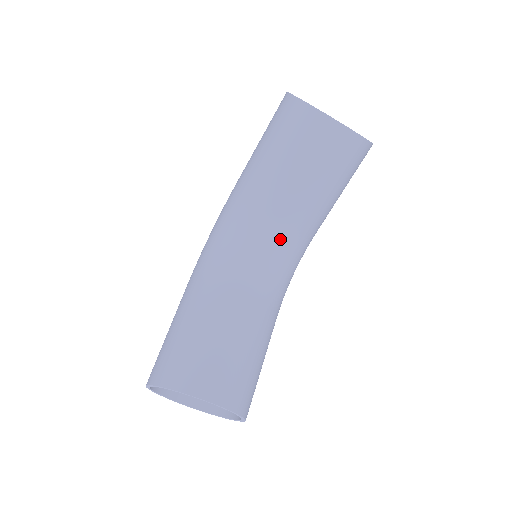
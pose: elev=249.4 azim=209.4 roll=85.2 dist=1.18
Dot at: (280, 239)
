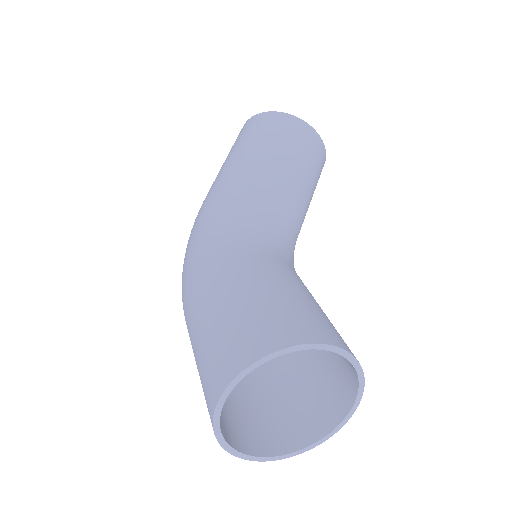
Dot at: (289, 228)
